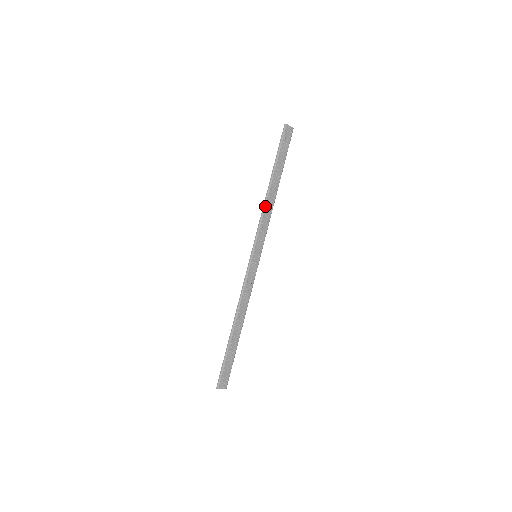
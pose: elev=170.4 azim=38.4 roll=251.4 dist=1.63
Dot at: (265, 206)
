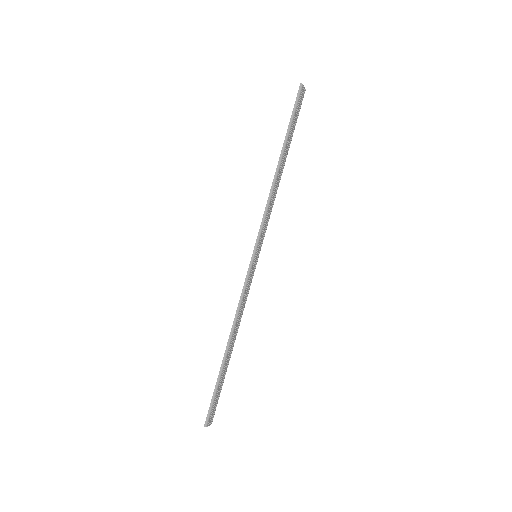
Dot at: (272, 192)
